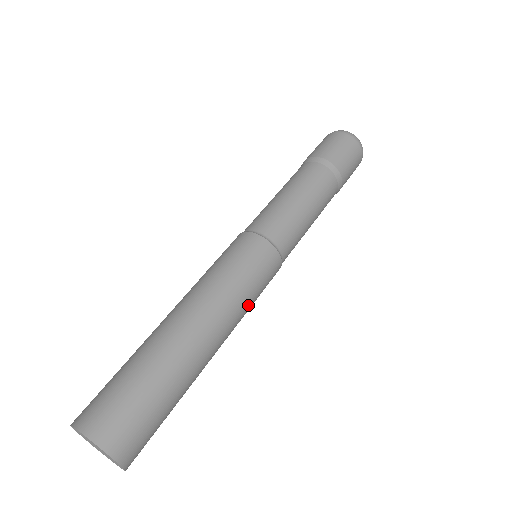
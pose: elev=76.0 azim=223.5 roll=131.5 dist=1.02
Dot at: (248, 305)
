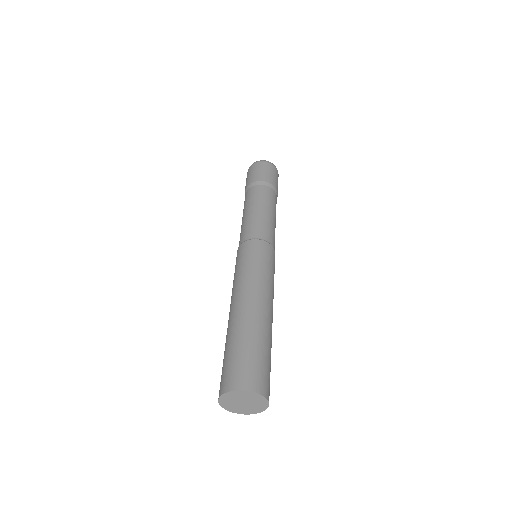
Dot at: (269, 277)
